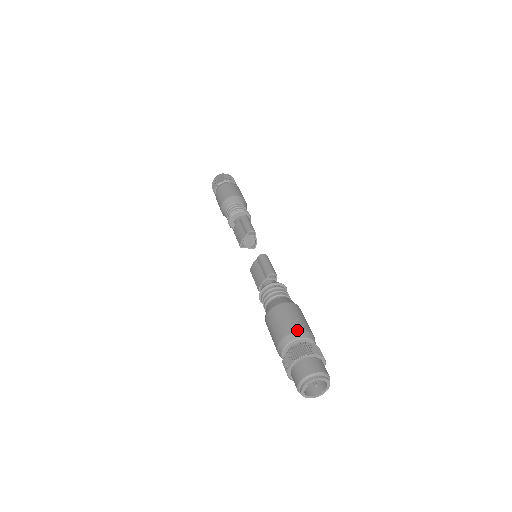
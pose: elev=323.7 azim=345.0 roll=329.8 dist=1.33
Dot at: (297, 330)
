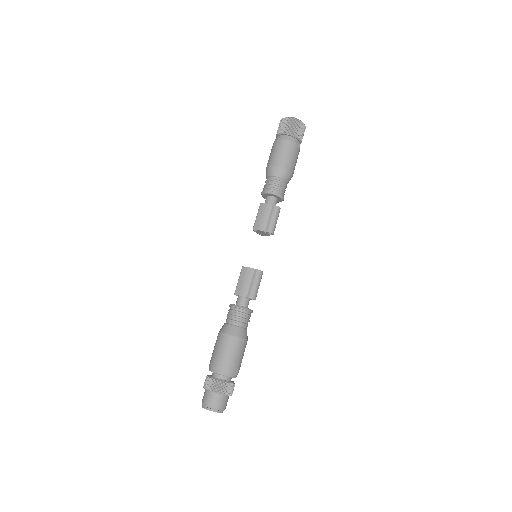
Dot at: (234, 371)
